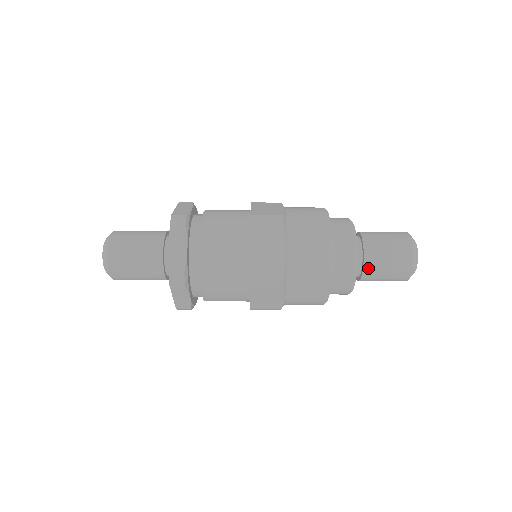
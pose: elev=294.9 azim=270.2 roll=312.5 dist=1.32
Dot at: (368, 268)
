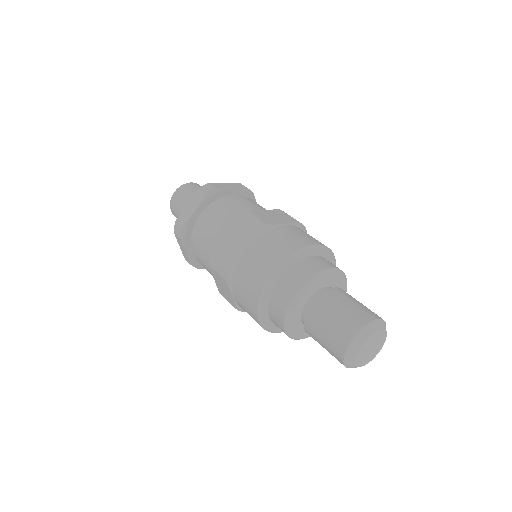
Dot at: (309, 322)
